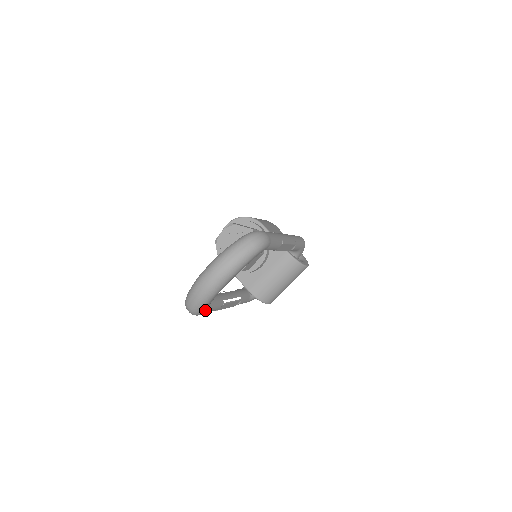
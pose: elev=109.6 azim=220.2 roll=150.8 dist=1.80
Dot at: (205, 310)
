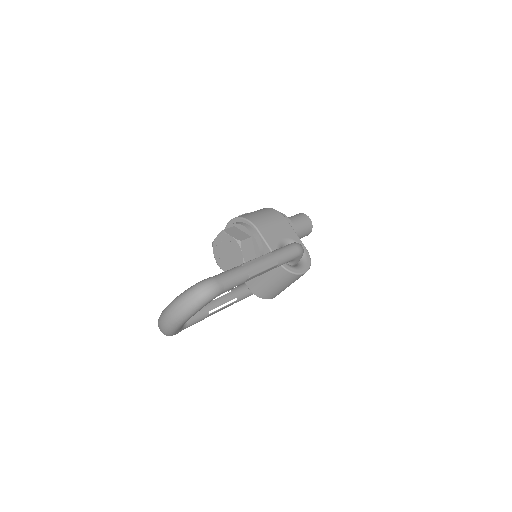
Dot at: (179, 331)
